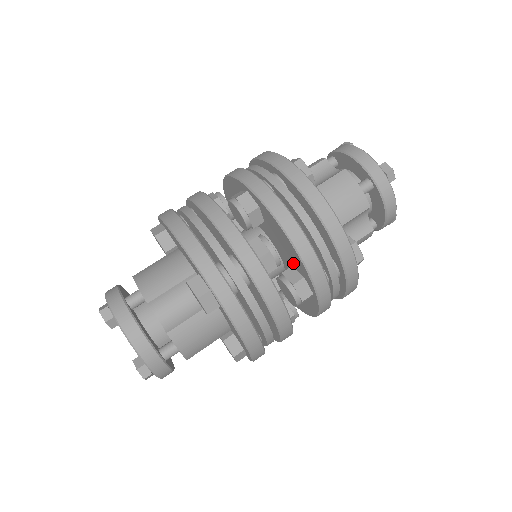
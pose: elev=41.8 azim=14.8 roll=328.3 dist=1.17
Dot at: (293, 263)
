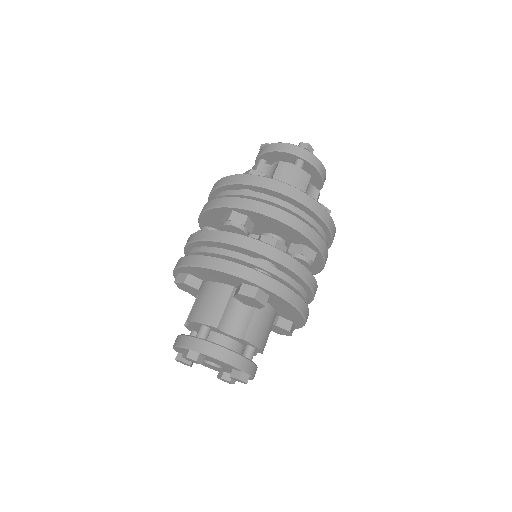
Dot at: (291, 241)
